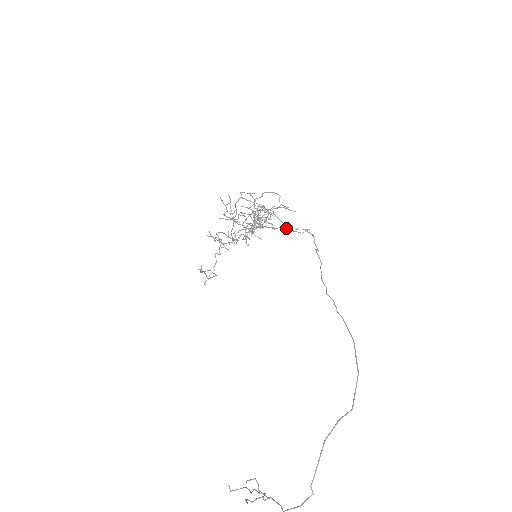
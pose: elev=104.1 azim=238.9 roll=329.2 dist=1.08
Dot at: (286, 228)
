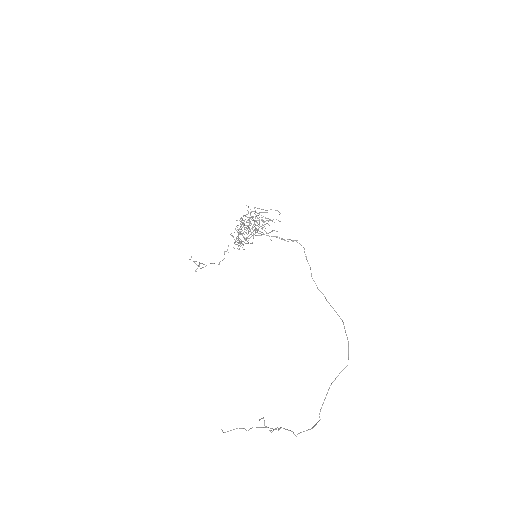
Dot at: (281, 238)
